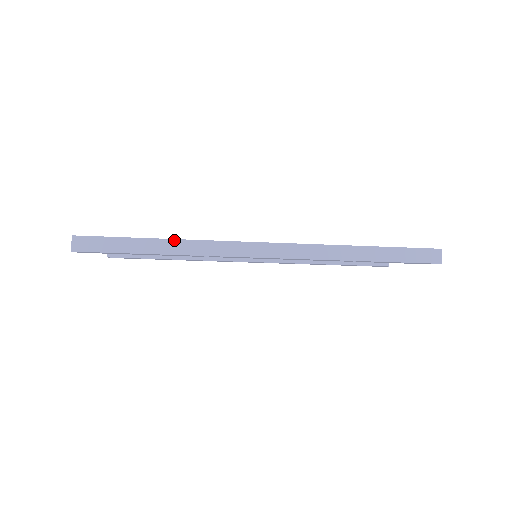
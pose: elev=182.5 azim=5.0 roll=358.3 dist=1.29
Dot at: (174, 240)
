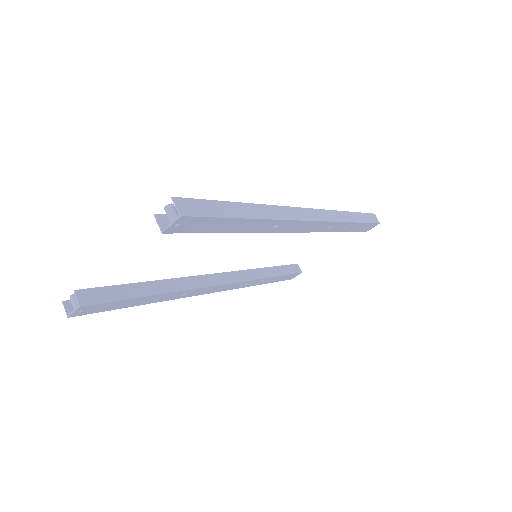
Dot at: (257, 205)
